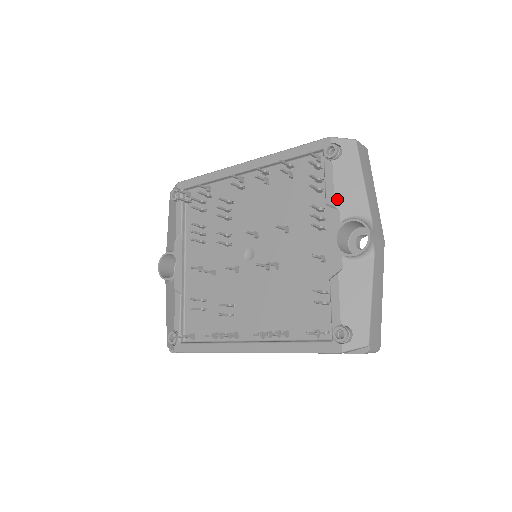
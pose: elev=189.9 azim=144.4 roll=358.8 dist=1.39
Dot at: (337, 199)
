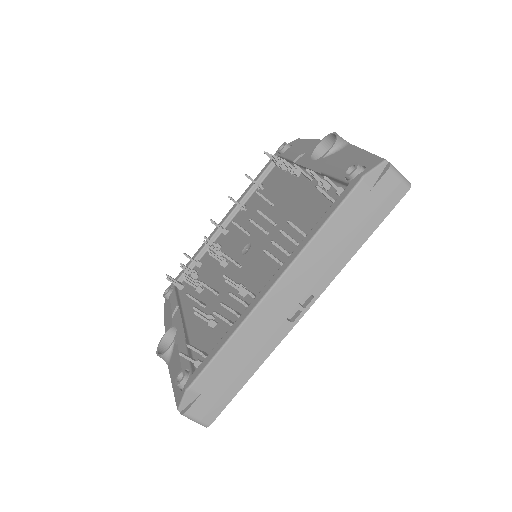
Dot at: (300, 152)
